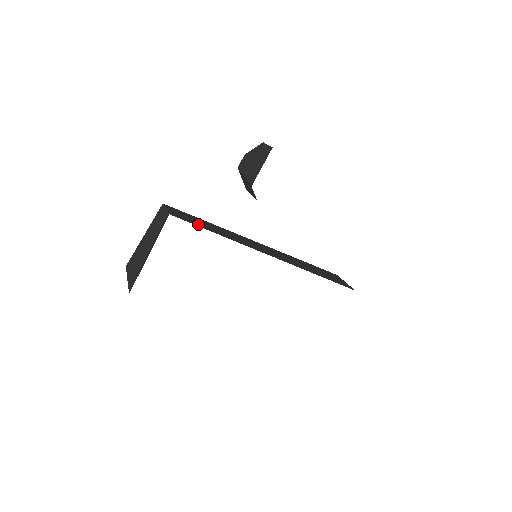
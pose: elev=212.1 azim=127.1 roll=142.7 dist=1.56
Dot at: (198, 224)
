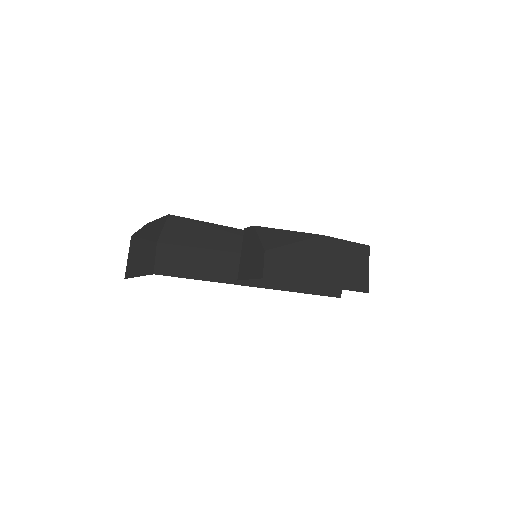
Dot at: (185, 271)
